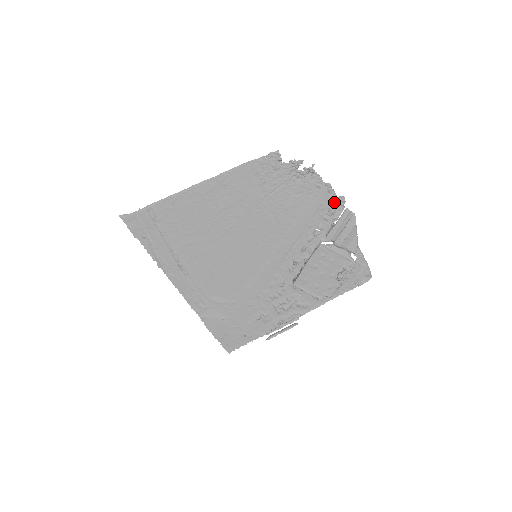
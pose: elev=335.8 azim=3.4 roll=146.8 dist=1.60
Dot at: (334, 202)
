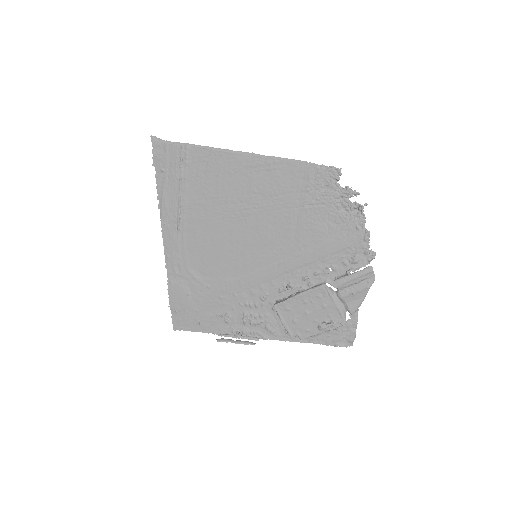
Dot at: (363, 252)
